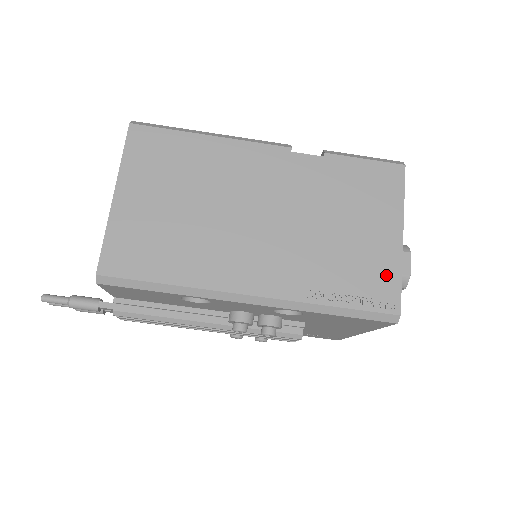
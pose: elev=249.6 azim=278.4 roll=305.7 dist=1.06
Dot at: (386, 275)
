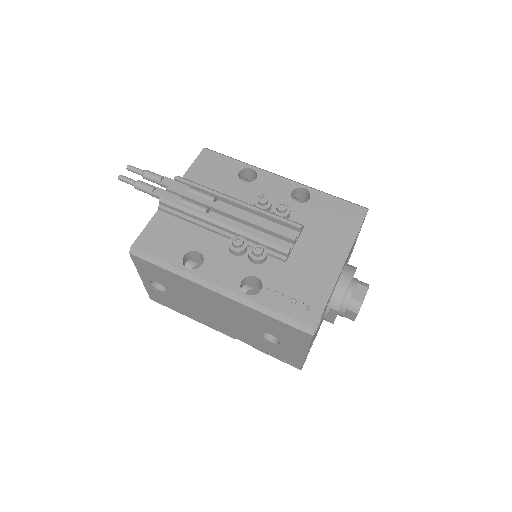
Dot at: occluded
